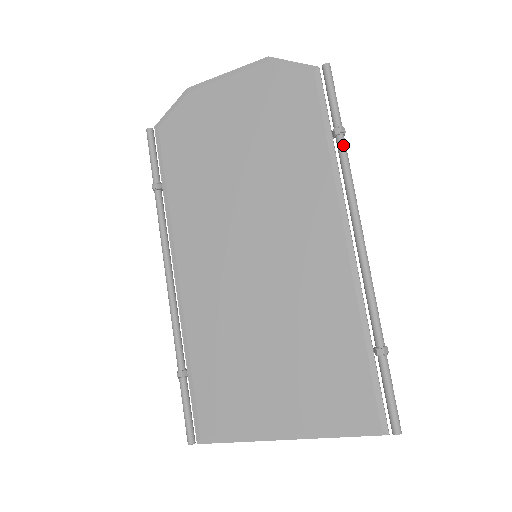
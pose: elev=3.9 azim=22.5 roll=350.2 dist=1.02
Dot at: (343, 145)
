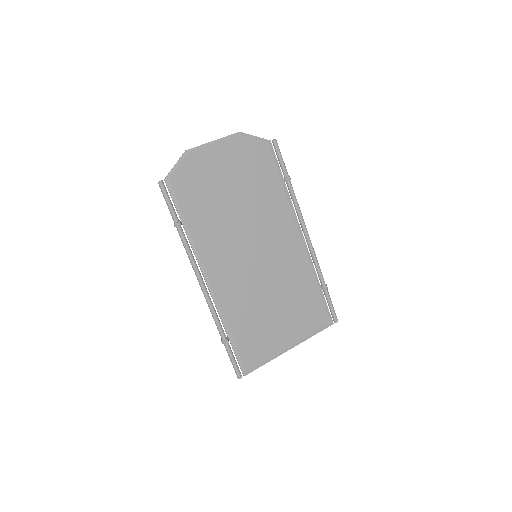
Dot at: occluded
